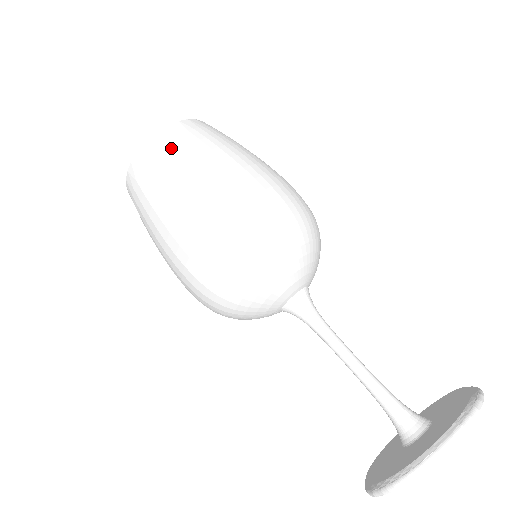
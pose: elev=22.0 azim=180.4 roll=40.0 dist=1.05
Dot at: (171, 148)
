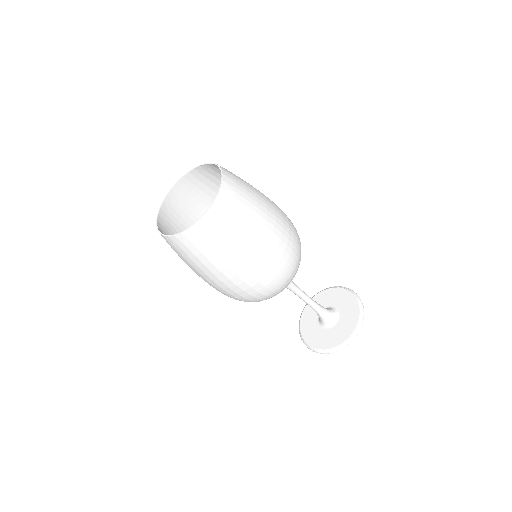
Dot at: (215, 237)
